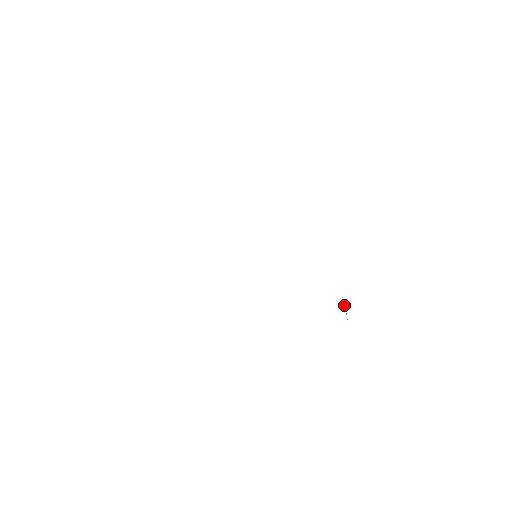
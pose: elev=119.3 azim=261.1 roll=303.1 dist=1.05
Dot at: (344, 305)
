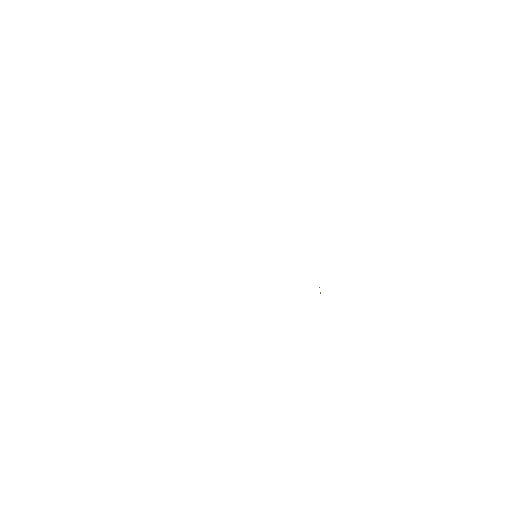
Dot at: occluded
